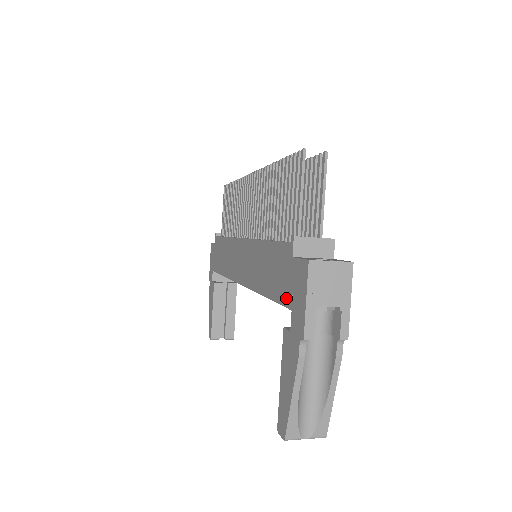
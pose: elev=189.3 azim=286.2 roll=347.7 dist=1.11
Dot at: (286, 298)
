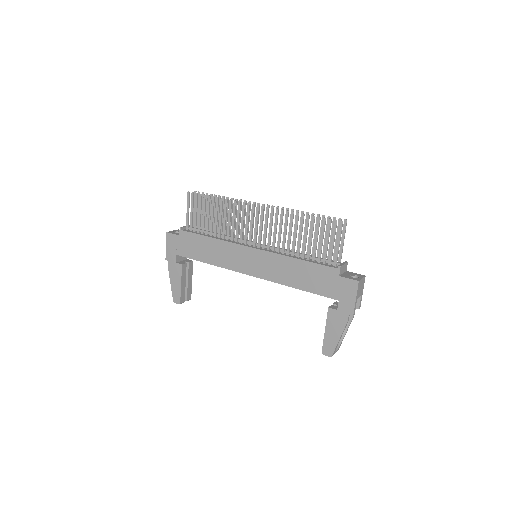
Dot at: (332, 294)
